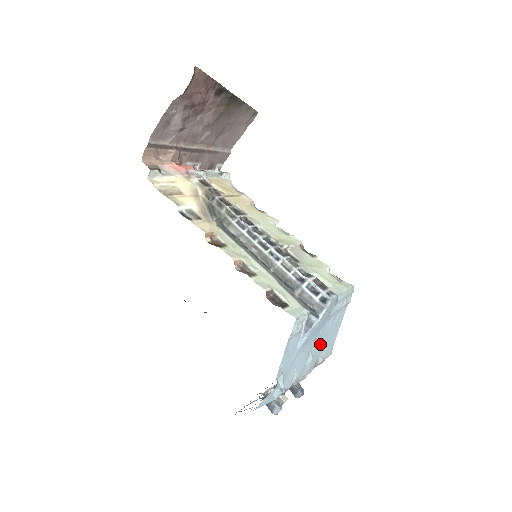
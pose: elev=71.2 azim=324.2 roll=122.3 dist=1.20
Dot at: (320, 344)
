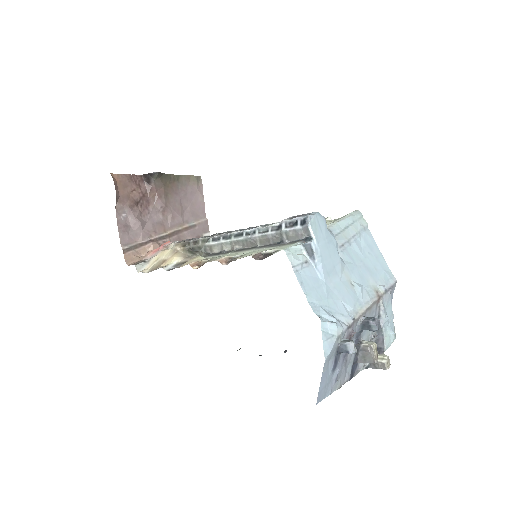
Dot at: (362, 272)
